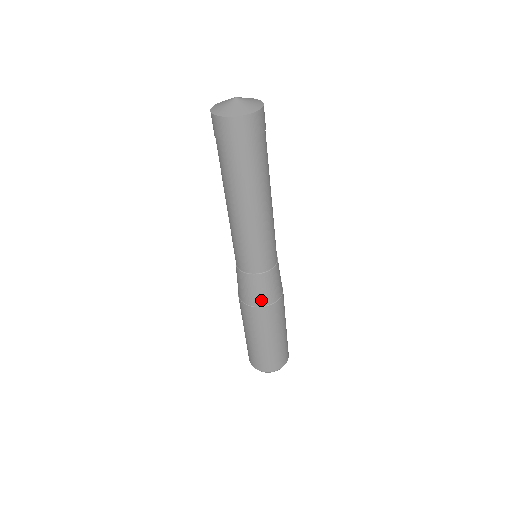
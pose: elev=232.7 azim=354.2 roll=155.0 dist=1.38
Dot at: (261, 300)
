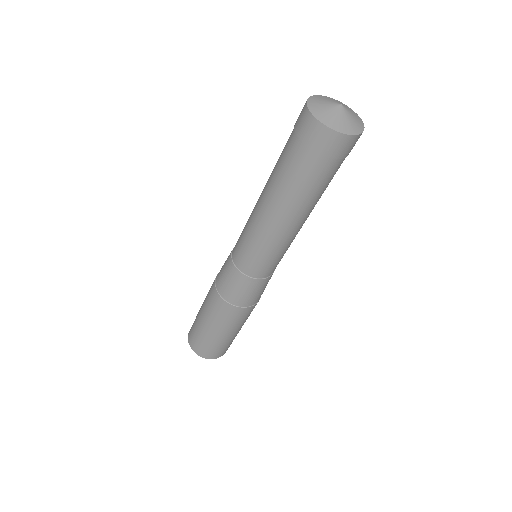
Dot at: occluded
